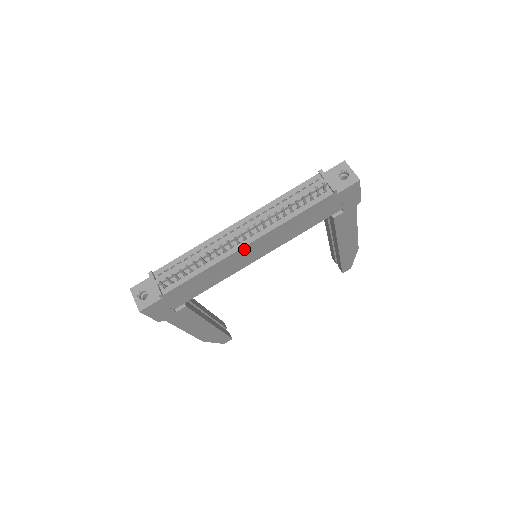
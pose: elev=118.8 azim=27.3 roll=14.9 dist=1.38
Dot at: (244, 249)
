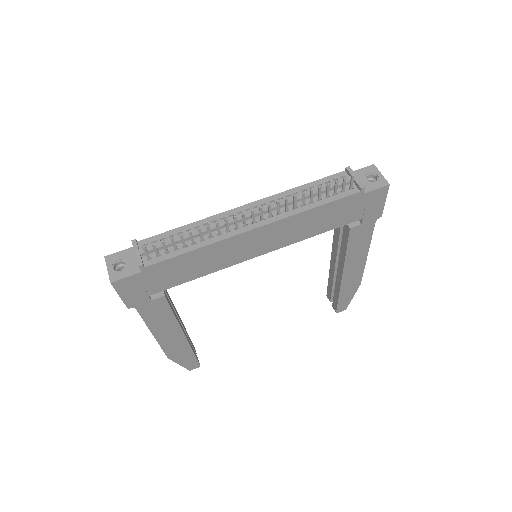
Dot at: (250, 234)
